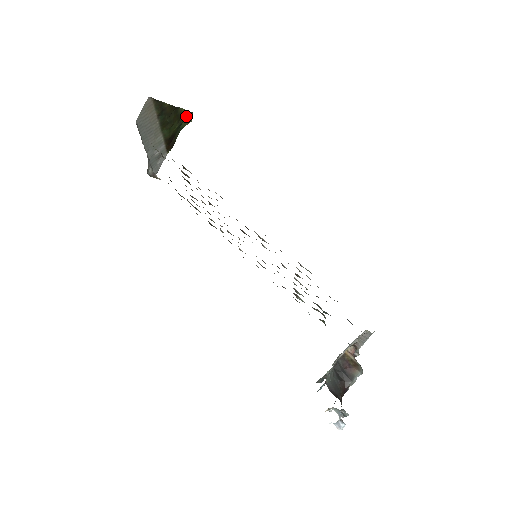
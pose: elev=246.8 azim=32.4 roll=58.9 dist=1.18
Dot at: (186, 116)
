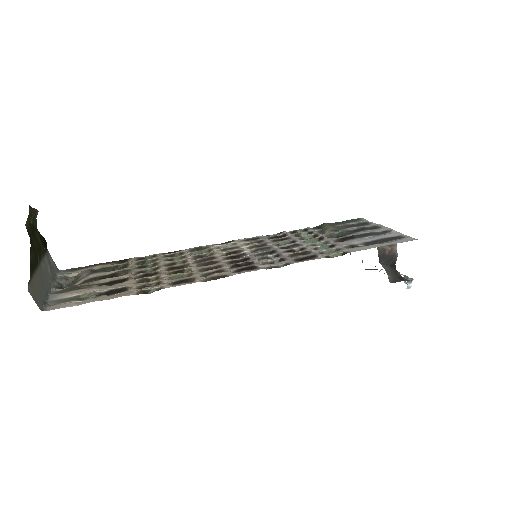
Dot at: (31, 217)
